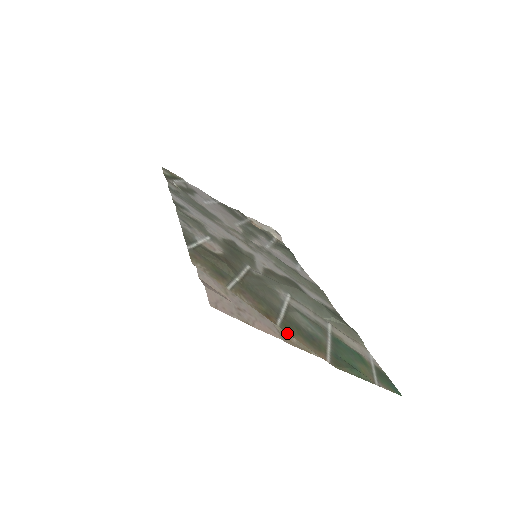
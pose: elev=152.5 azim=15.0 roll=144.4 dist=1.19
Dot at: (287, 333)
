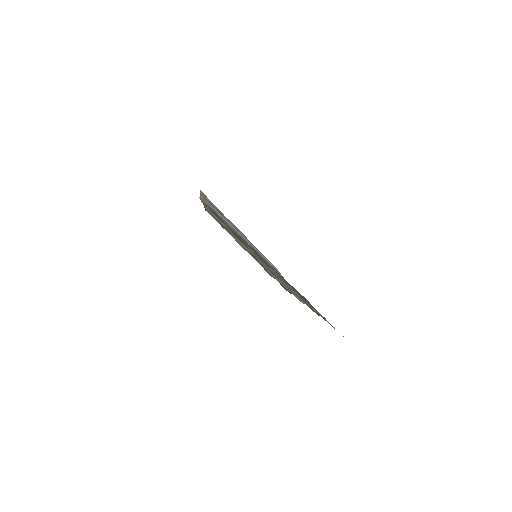
Dot at: occluded
